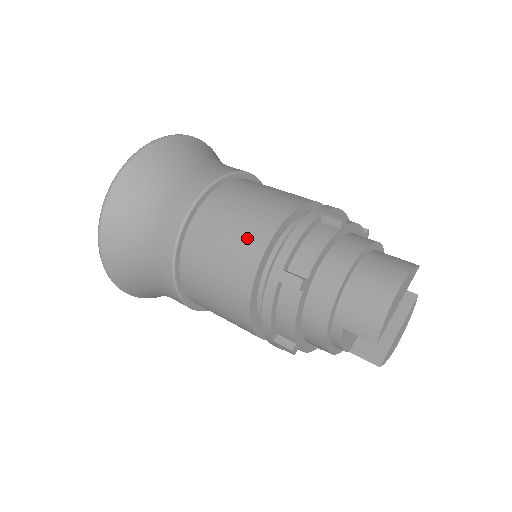
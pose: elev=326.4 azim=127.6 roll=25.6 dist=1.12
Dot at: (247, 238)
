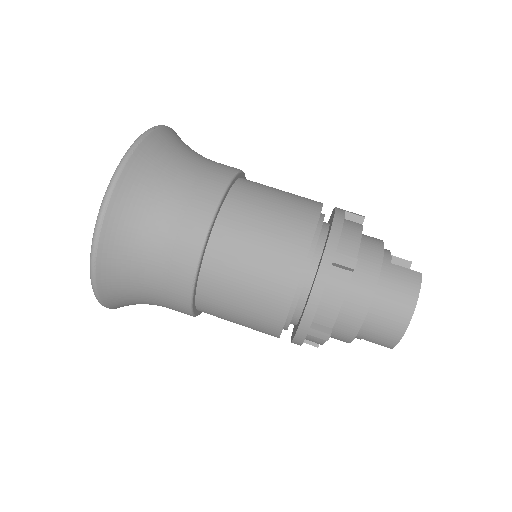
Dot at: (266, 301)
